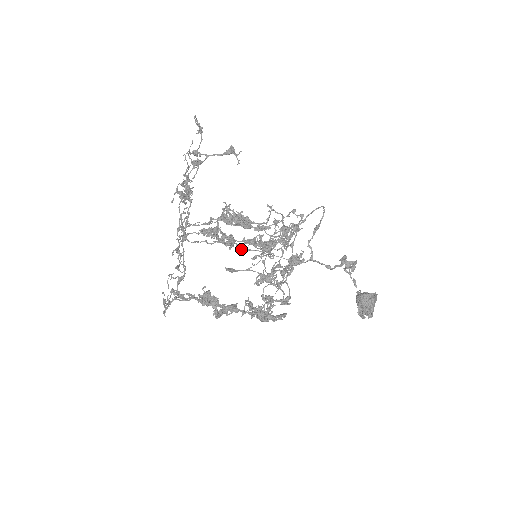
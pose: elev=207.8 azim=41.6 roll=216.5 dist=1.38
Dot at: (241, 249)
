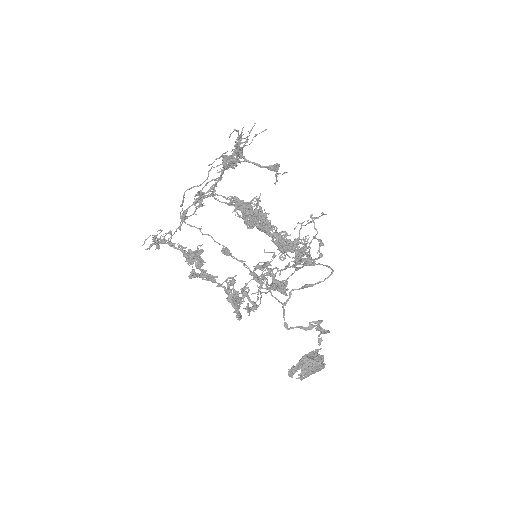
Dot at: occluded
